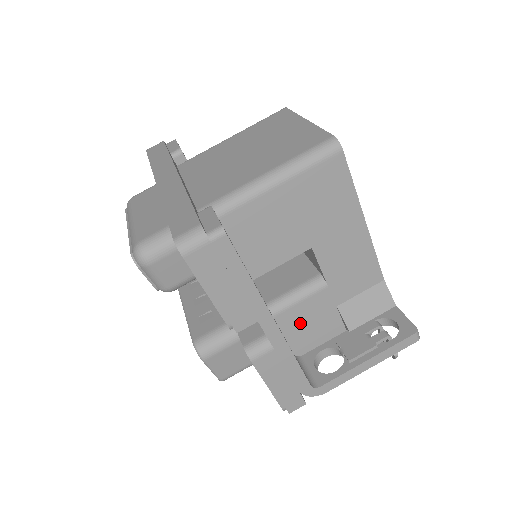
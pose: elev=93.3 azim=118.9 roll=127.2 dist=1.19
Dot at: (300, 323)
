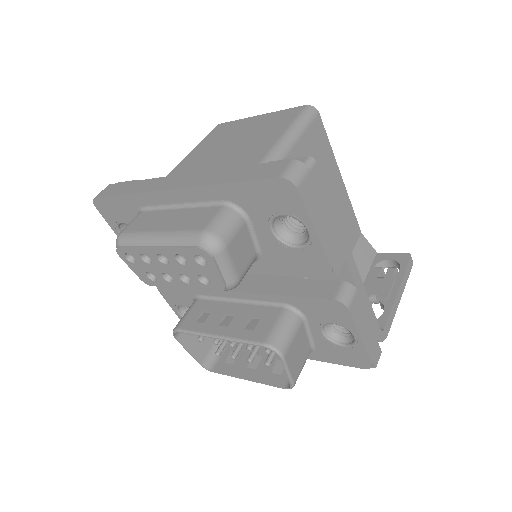
Dot at: occluded
